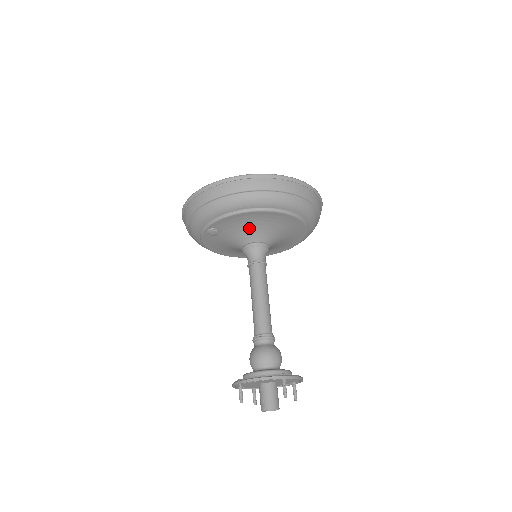
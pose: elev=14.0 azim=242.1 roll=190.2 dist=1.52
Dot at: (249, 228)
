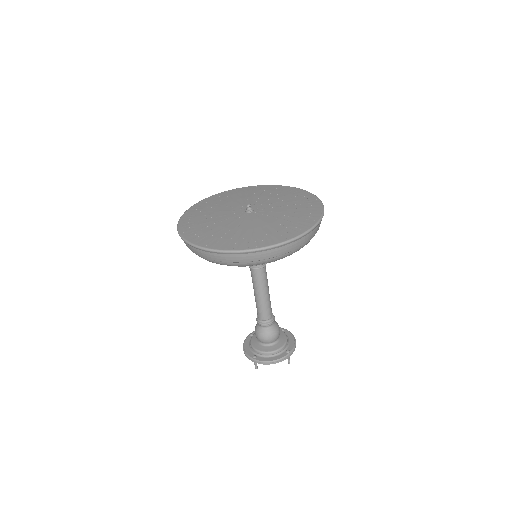
Dot at: occluded
